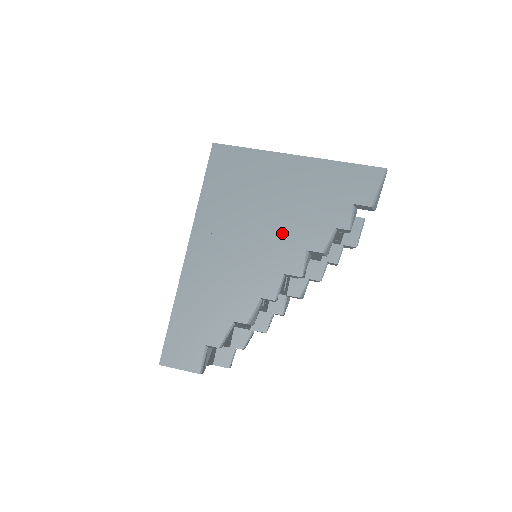
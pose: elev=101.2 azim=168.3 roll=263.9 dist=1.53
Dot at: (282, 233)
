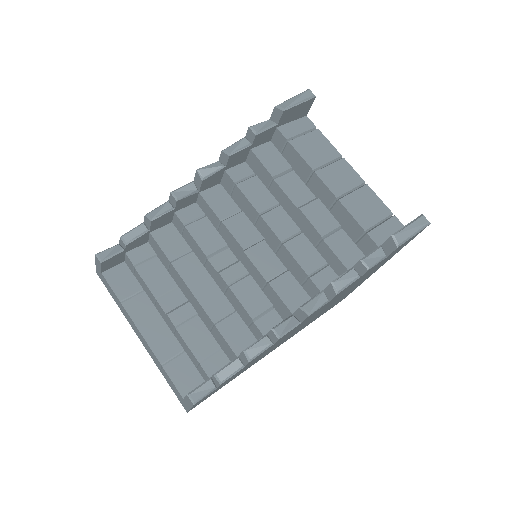
Dot at: occluded
